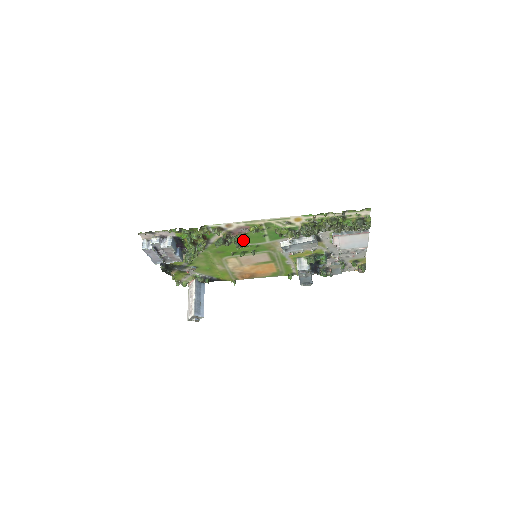
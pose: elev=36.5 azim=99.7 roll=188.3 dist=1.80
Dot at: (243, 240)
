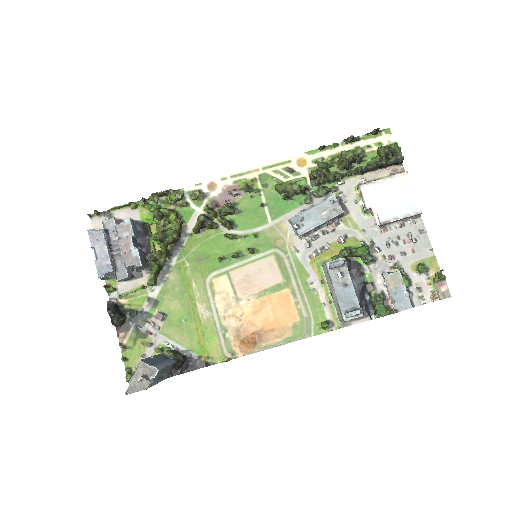
Dot at: (232, 209)
